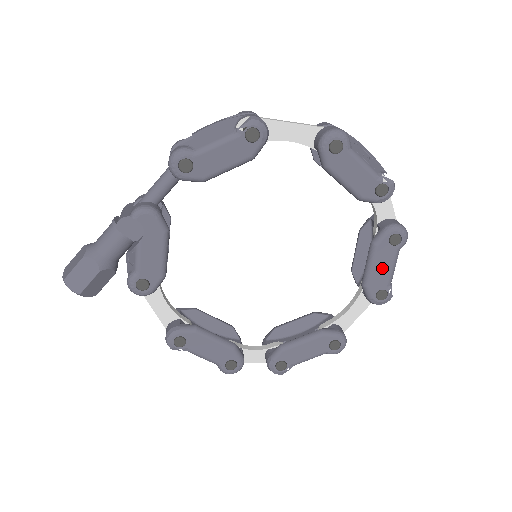
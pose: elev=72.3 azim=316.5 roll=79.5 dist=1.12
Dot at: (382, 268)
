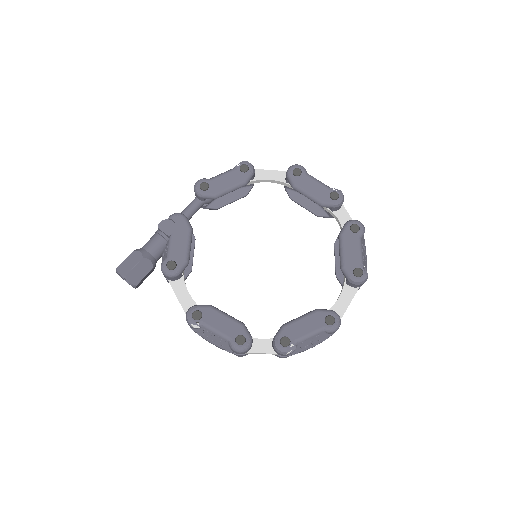
Dot at: (351, 250)
